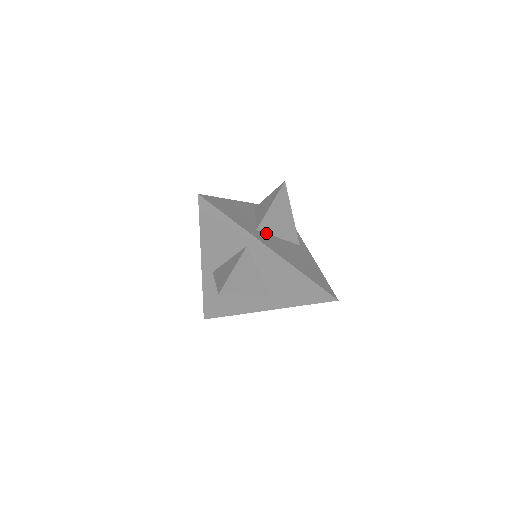
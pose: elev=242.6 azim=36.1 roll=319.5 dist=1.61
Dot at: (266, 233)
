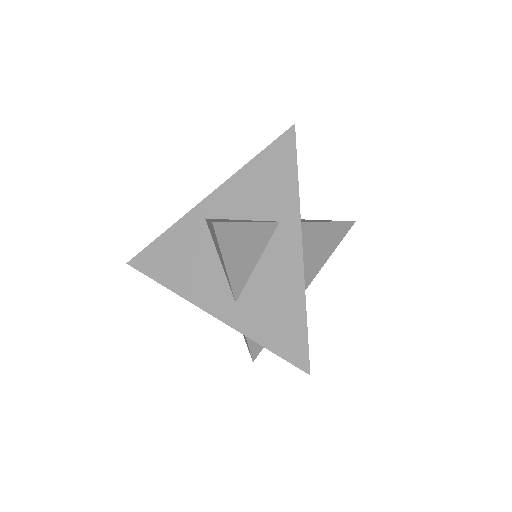
Dot at: occluded
